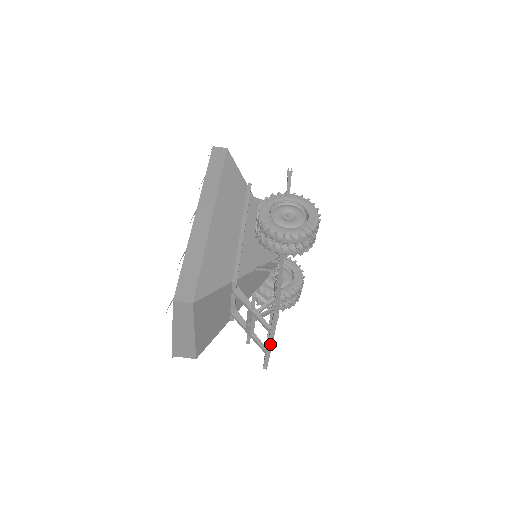
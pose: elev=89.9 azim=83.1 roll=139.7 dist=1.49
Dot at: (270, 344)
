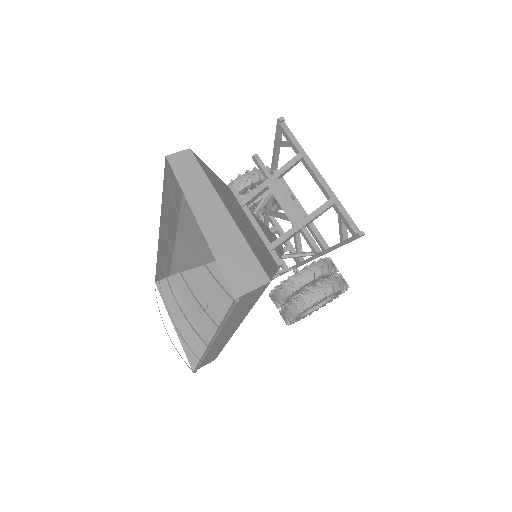
Dot at: (320, 179)
